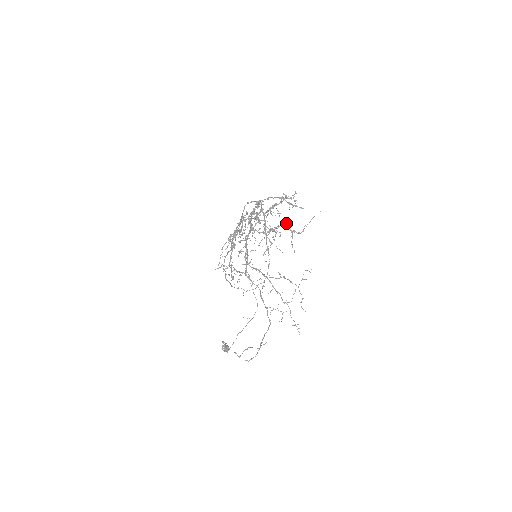
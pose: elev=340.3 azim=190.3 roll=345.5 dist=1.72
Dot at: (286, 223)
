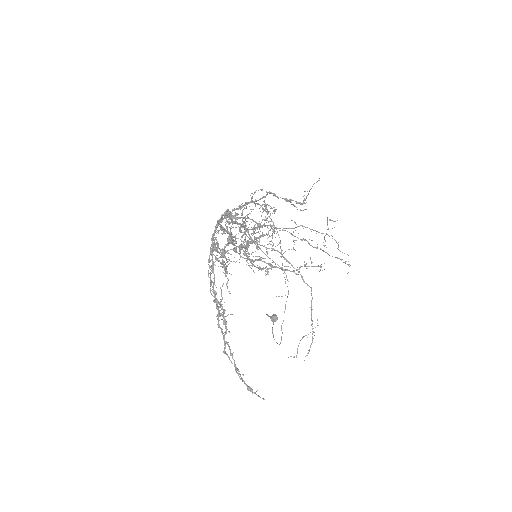
Dot at: occluded
